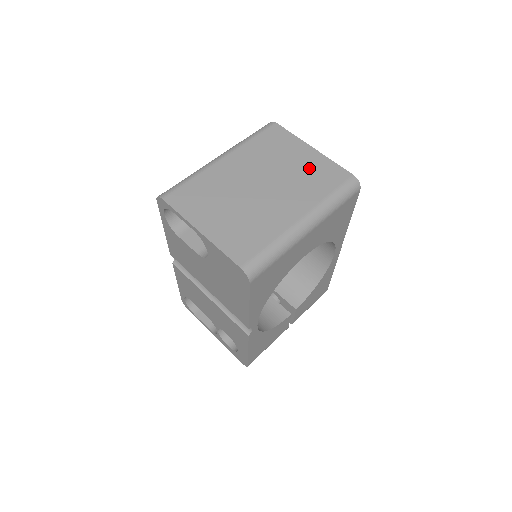
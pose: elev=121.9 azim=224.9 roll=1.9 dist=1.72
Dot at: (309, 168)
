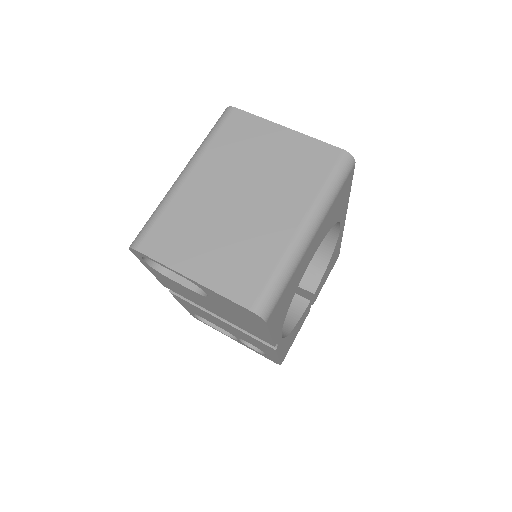
Dot at: (290, 157)
